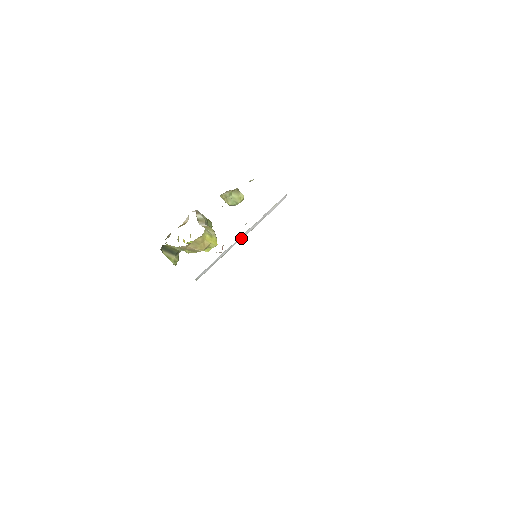
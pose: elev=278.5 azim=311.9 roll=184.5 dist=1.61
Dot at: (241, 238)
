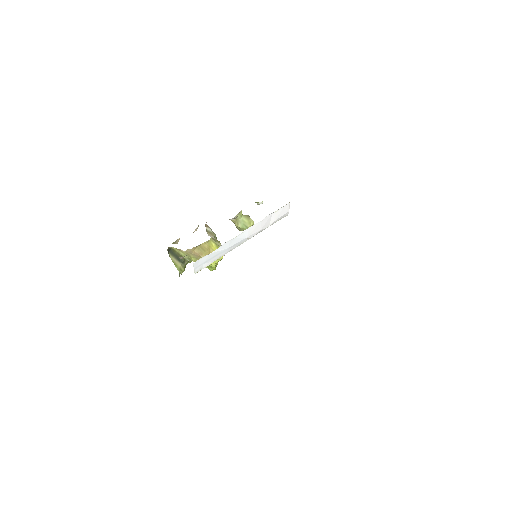
Dot at: (243, 238)
